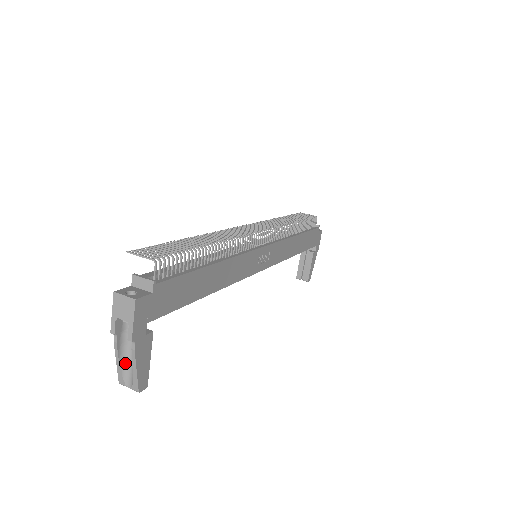
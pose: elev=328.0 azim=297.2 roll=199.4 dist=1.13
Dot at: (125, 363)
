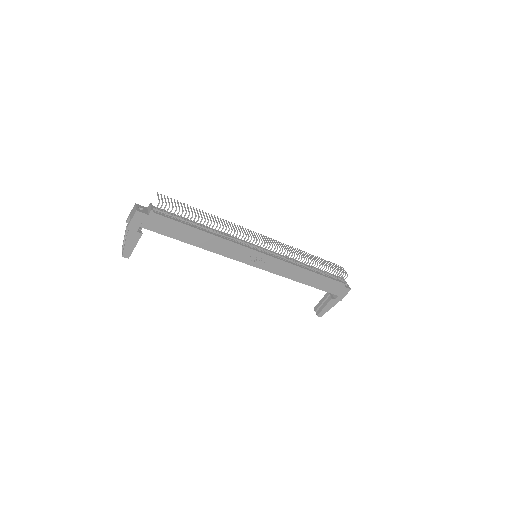
Dot at: occluded
